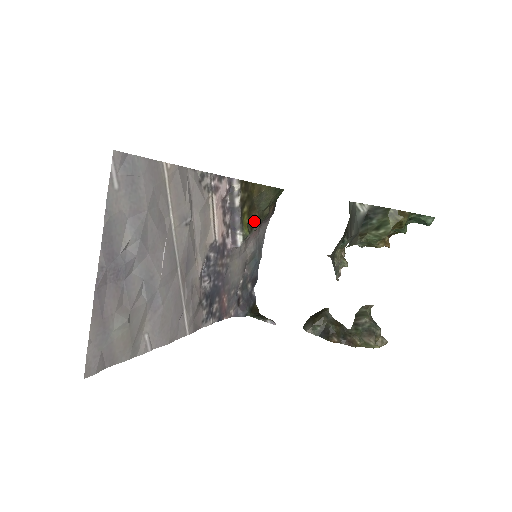
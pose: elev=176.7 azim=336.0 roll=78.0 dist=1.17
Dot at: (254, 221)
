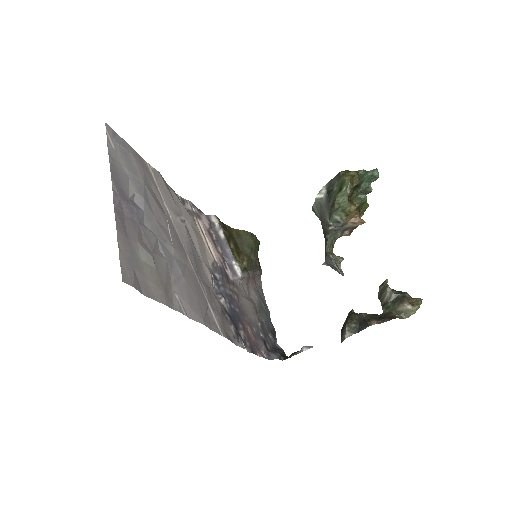
Dot at: (245, 264)
